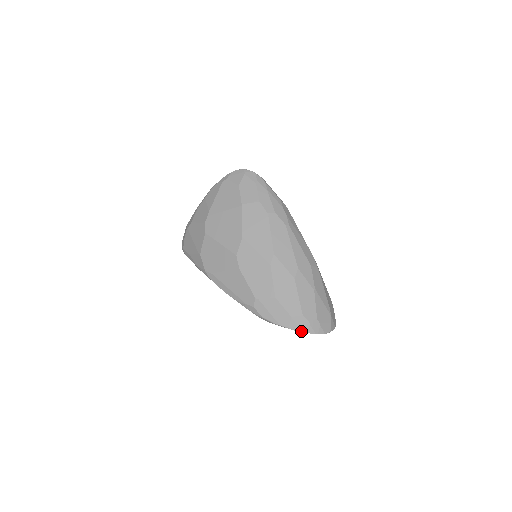
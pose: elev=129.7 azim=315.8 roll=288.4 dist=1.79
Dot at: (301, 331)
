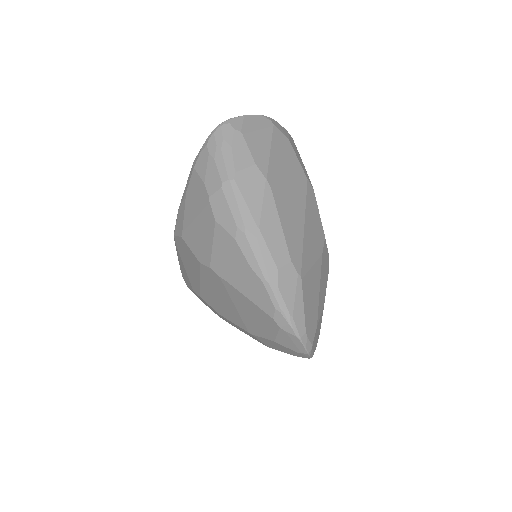
Dot at: occluded
